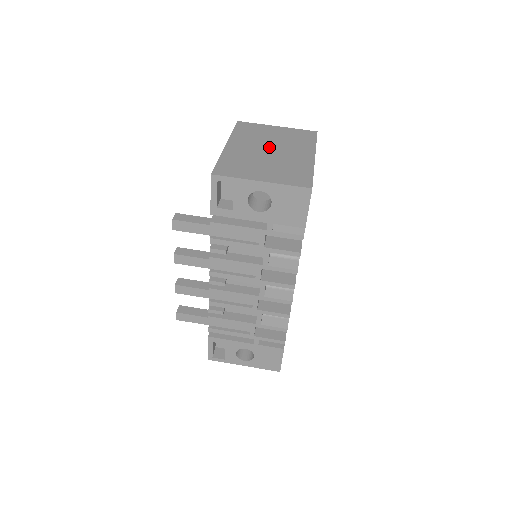
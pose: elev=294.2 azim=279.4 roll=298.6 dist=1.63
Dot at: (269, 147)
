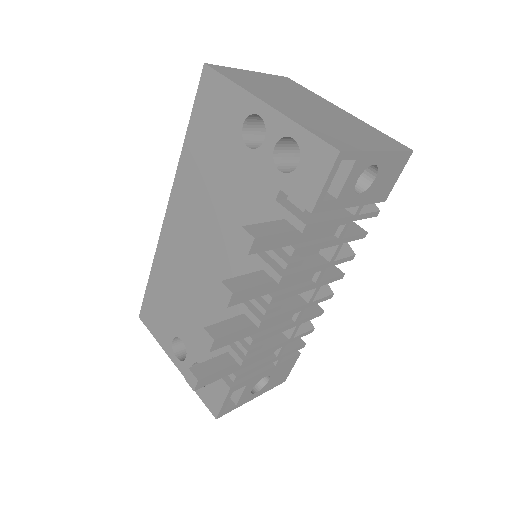
Dot at: (300, 102)
